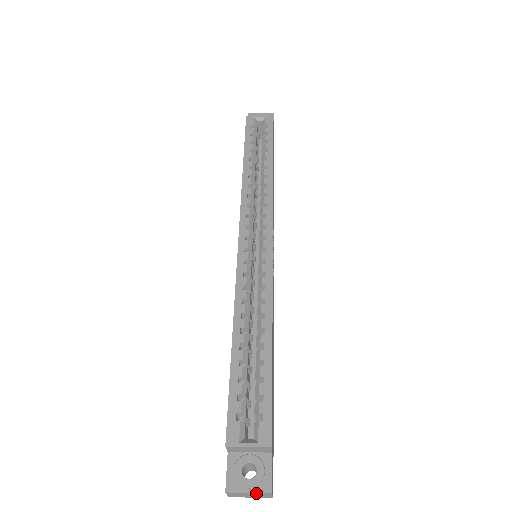
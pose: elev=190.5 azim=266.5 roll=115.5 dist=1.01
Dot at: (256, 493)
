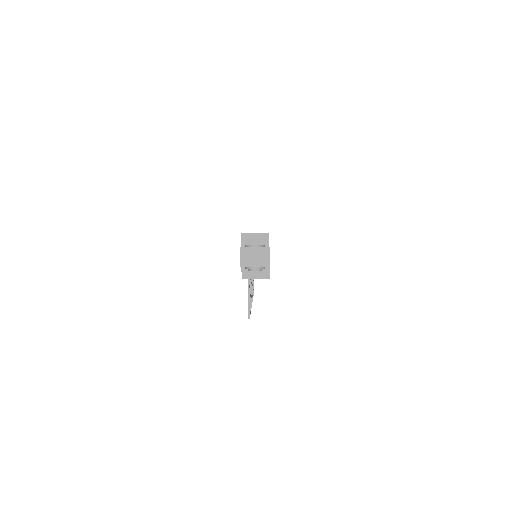
Dot at: (259, 248)
